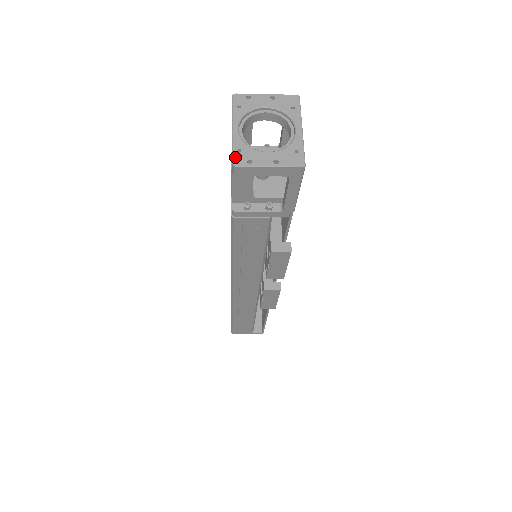
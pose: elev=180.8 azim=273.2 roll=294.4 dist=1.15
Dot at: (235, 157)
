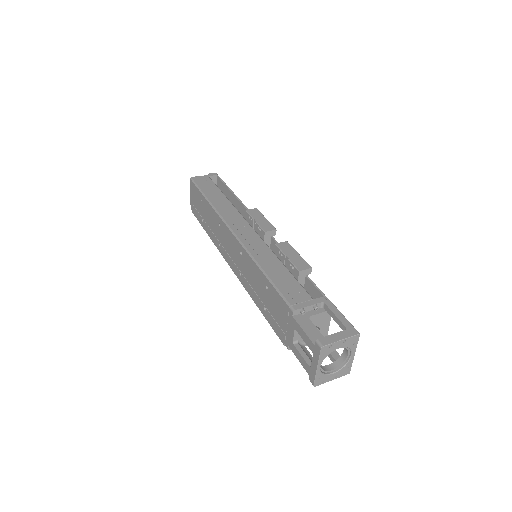
Dot at: (316, 383)
